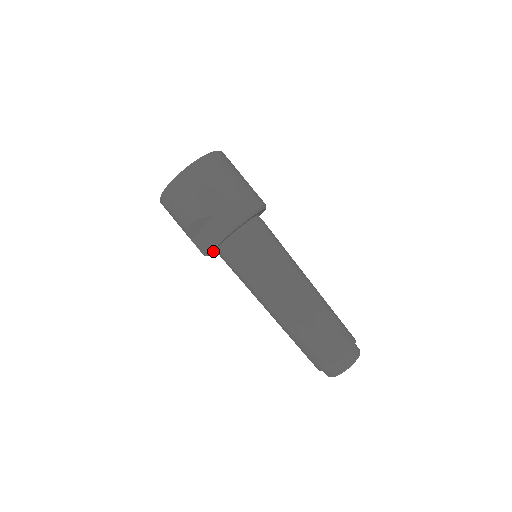
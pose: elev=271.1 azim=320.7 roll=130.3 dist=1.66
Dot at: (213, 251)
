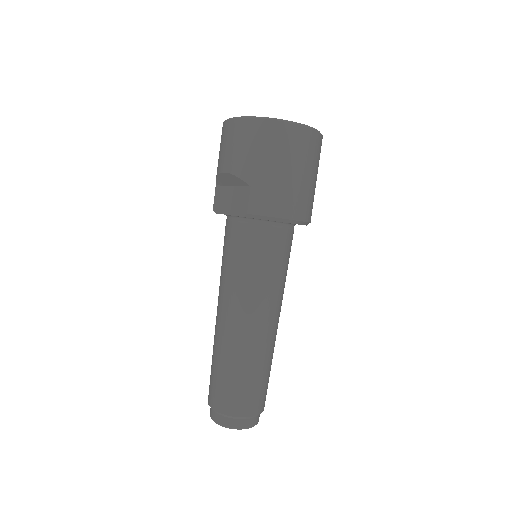
Dot at: occluded
